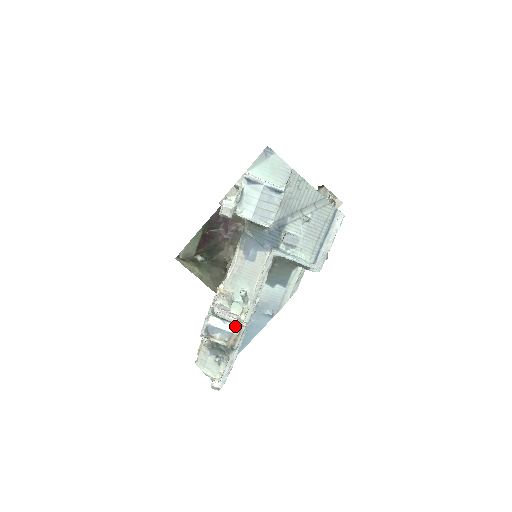
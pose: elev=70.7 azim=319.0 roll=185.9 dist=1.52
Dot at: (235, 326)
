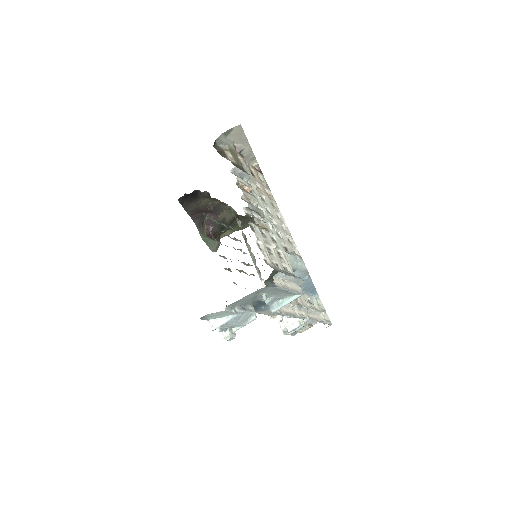
Dot at: (303, 324)
